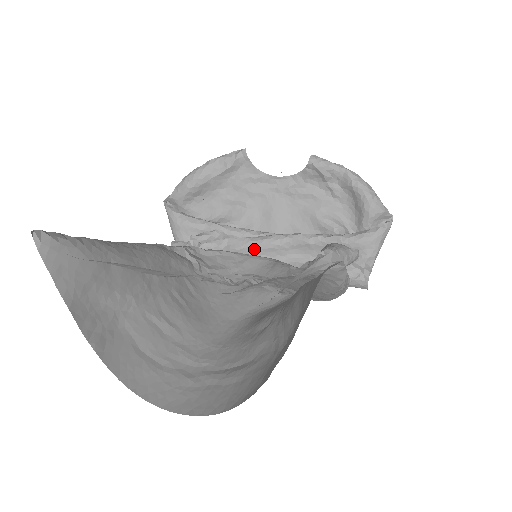
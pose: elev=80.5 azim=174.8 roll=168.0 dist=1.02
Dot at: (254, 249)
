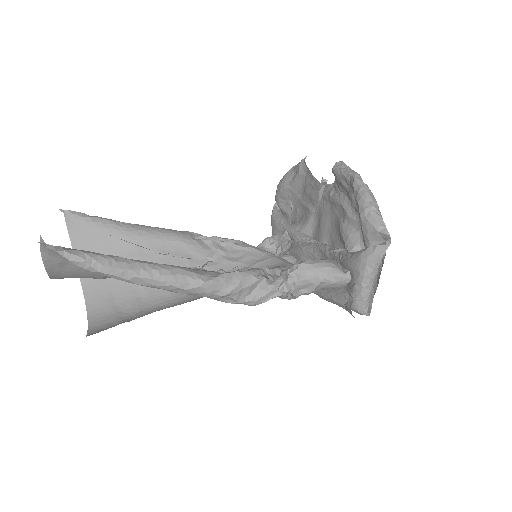
Dot at: (299, 254)
